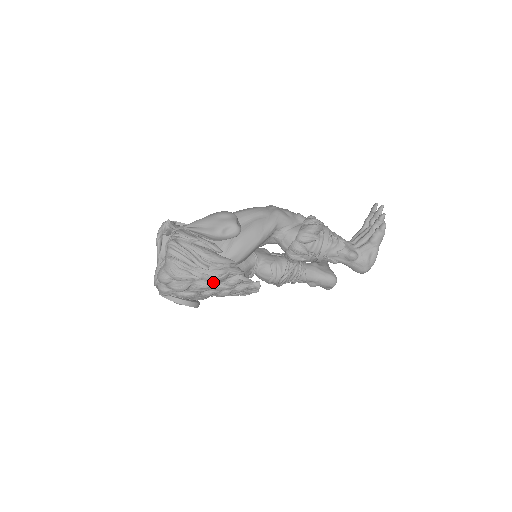
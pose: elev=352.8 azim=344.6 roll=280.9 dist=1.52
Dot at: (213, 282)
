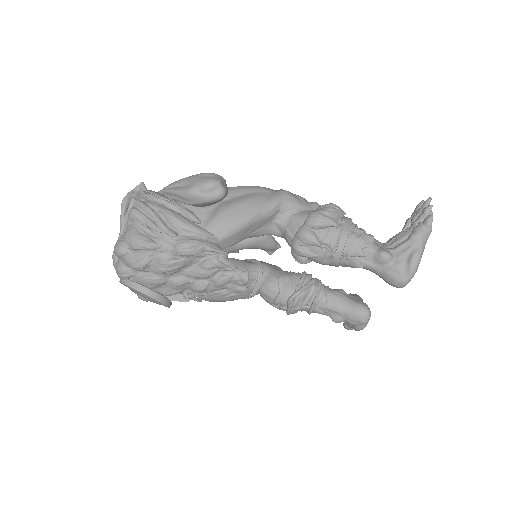
Dot at: (181, 258)
